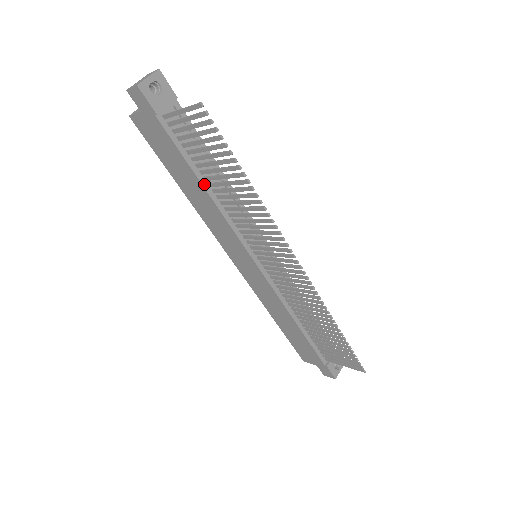
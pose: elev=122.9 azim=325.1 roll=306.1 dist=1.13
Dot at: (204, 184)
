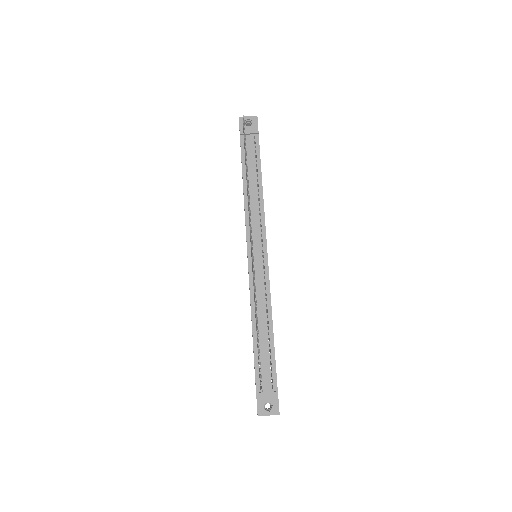
Dot at: (244, 183)
